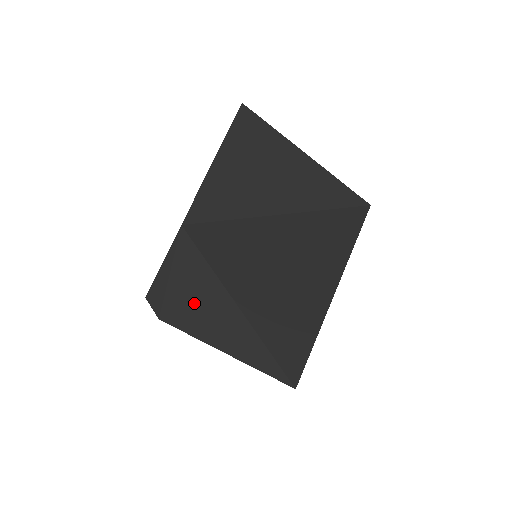
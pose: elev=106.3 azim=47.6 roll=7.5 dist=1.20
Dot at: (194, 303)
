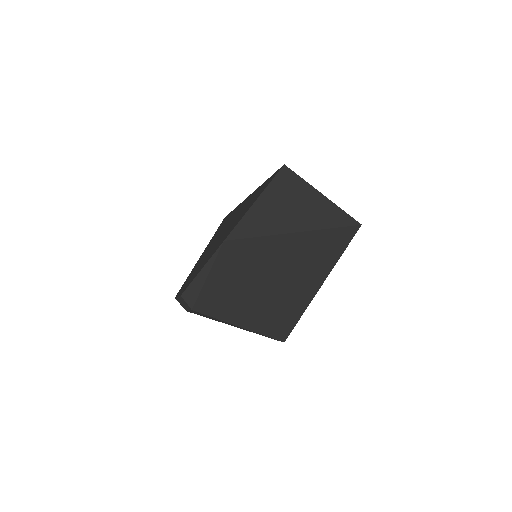
Dot at: (222, 294)
